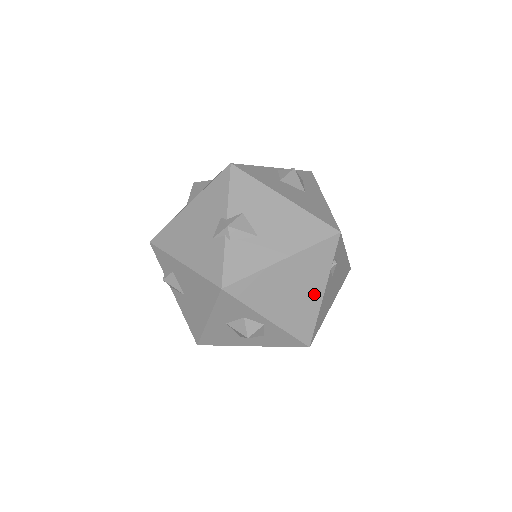
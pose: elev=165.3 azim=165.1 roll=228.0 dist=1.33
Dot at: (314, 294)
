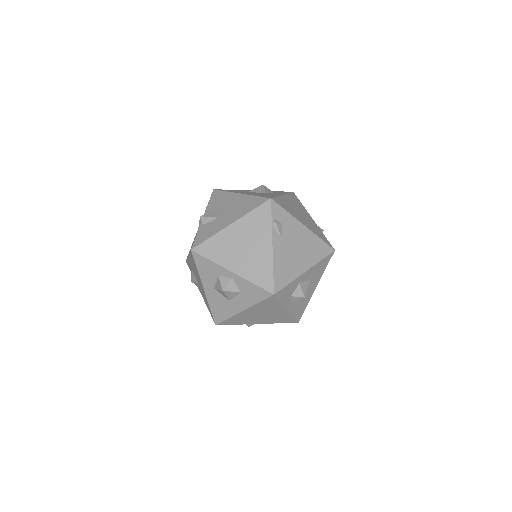
Dot at: (264, 248)
